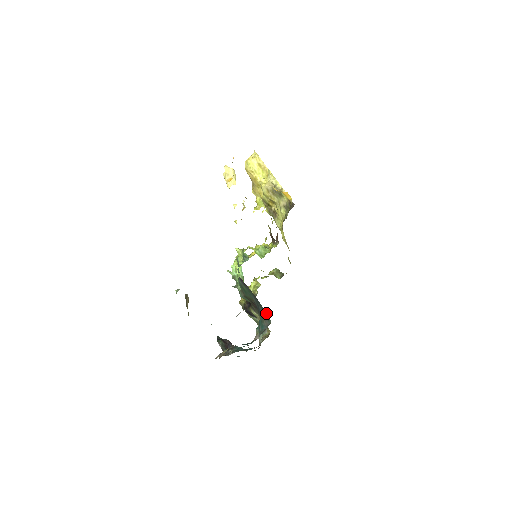
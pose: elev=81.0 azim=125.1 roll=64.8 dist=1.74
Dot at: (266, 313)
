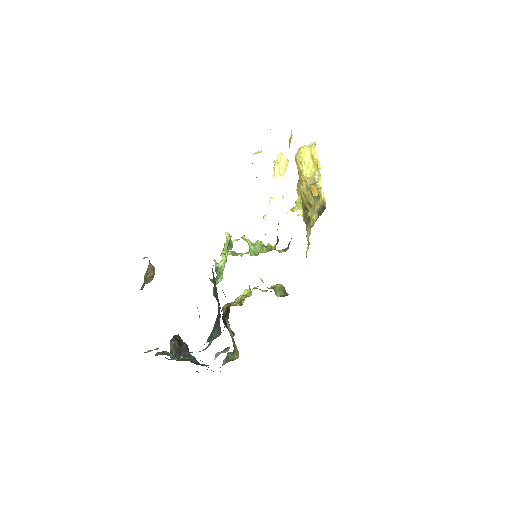
Dot at: occluded
